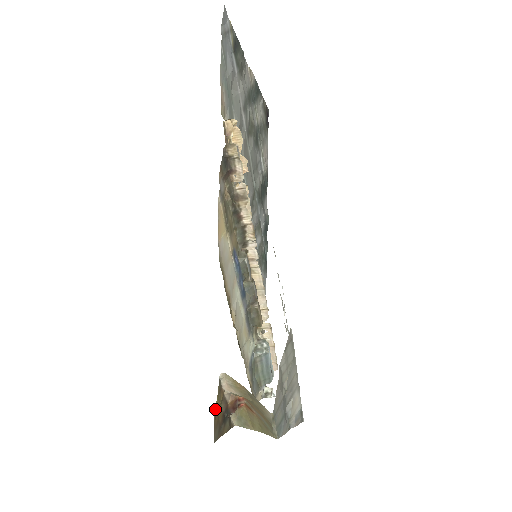
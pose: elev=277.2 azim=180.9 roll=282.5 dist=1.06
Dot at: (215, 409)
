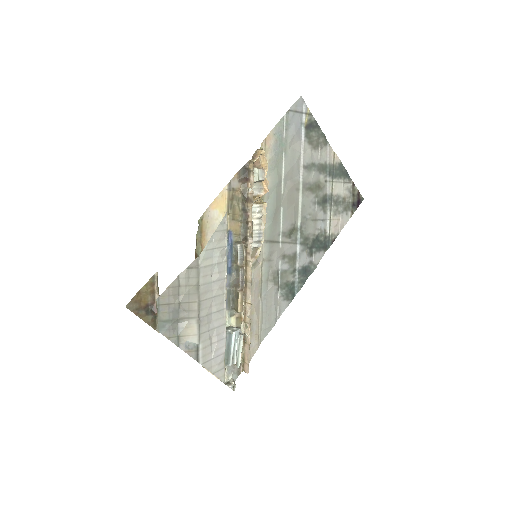
Dot at: (141, 291)
